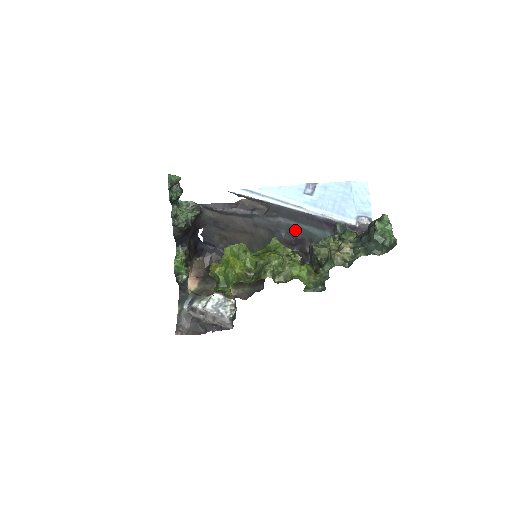
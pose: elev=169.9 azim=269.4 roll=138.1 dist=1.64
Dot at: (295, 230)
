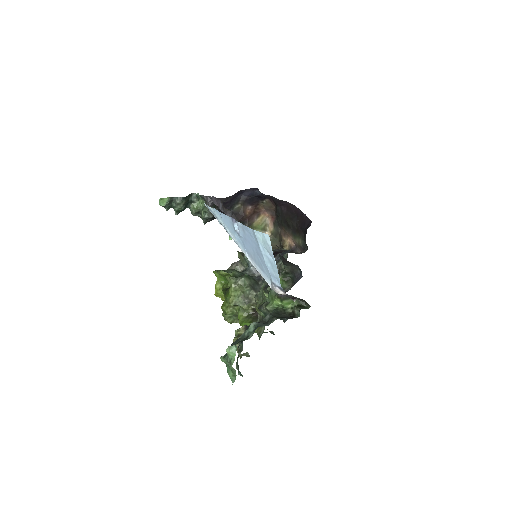
Dot at: occluded
